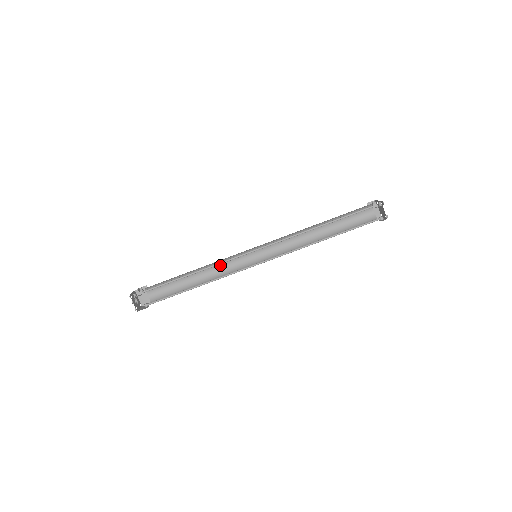
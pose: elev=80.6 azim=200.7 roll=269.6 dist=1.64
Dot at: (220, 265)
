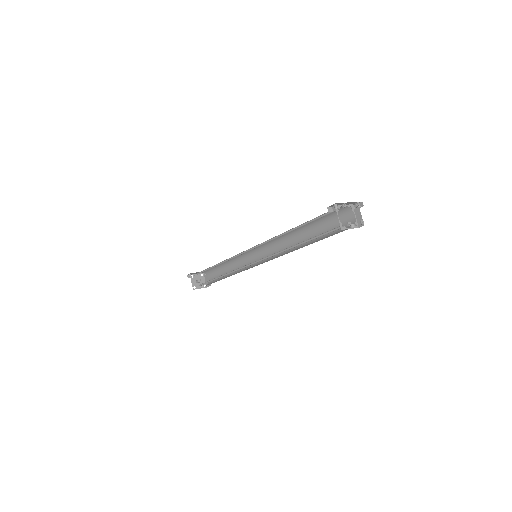
Dot at: (242, 261)
